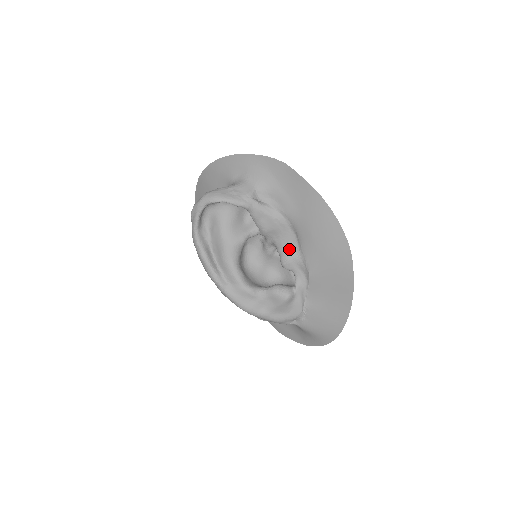
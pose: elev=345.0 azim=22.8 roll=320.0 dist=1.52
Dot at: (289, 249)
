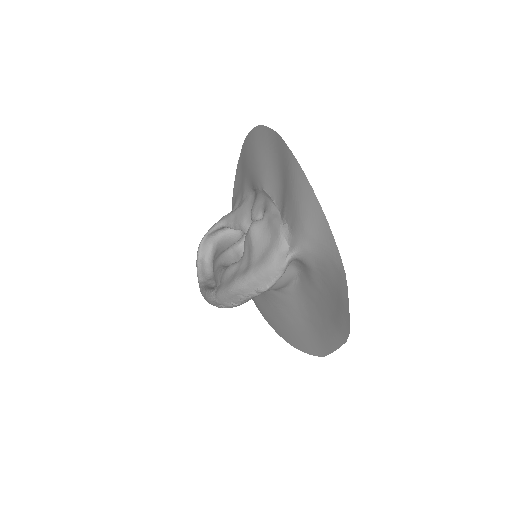
Dot at: occluded
